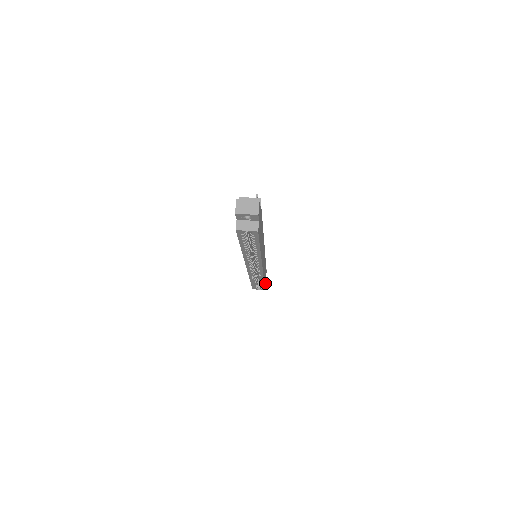
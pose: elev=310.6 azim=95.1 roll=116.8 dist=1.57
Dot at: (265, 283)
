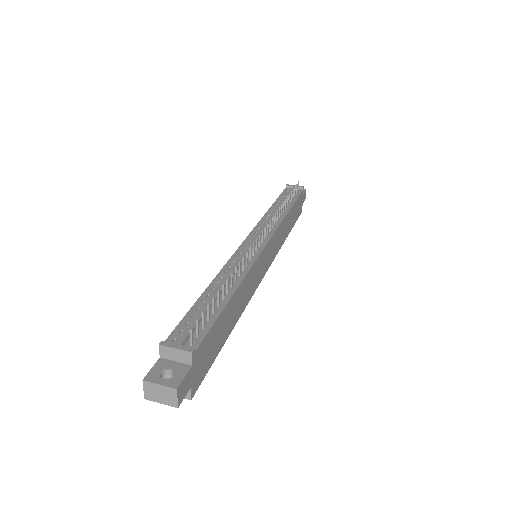
Dot at: (300, 208)
